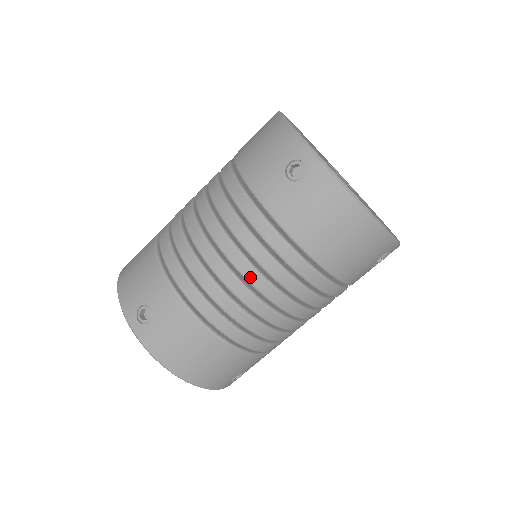
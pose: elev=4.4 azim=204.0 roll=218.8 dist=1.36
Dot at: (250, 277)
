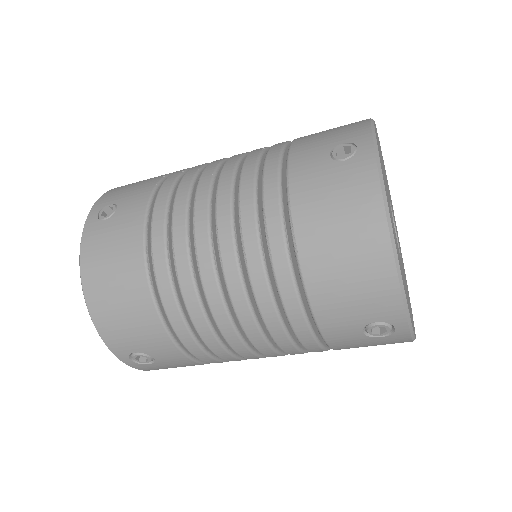
Dot at: (222, 230)
